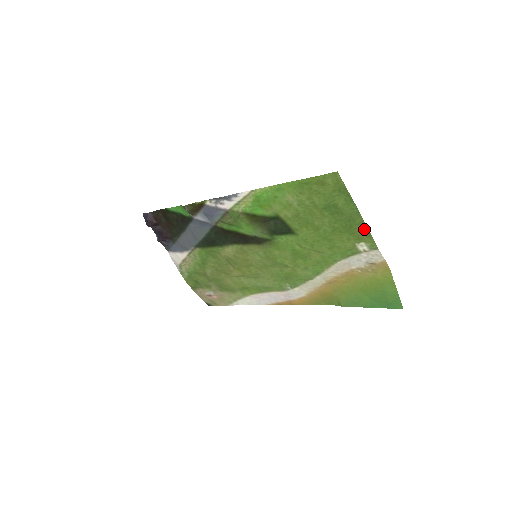
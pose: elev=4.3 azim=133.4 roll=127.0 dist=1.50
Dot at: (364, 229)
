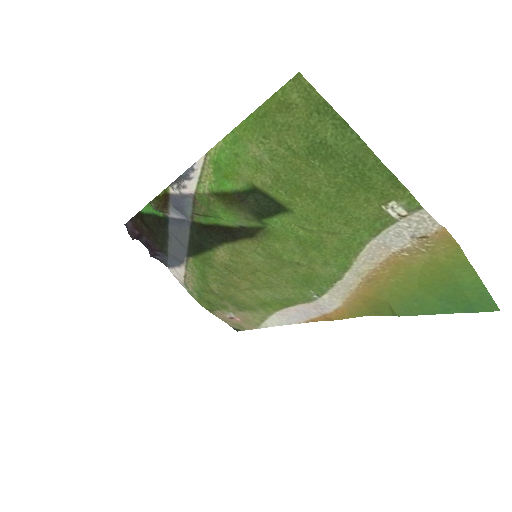
Dot at: (386, 175)
